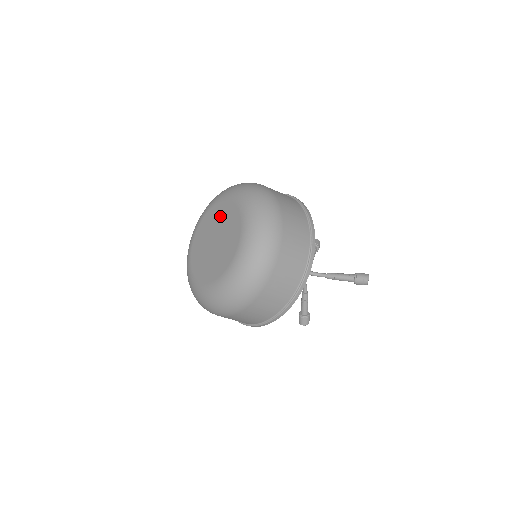
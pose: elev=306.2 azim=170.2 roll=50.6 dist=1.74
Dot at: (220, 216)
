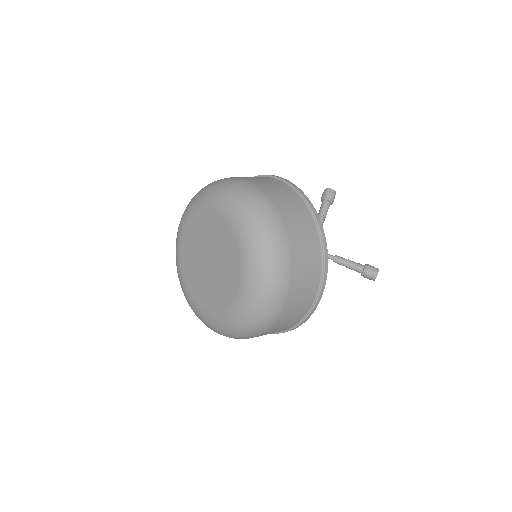
Dot at: (216, 236)
